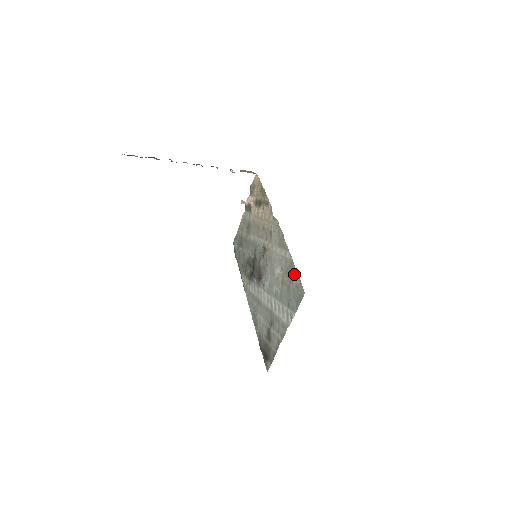
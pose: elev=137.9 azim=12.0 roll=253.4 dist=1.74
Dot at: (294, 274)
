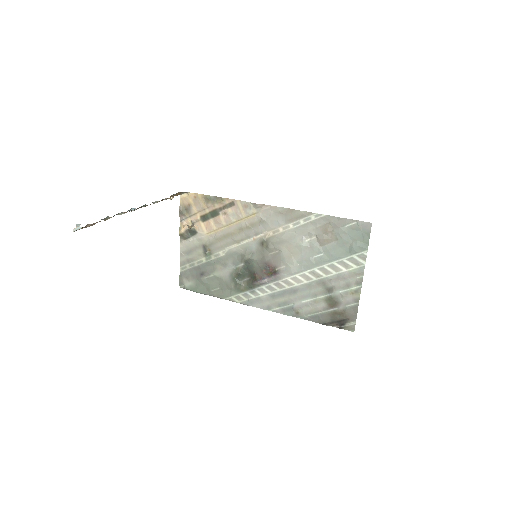
Dot at: (340, 223)
